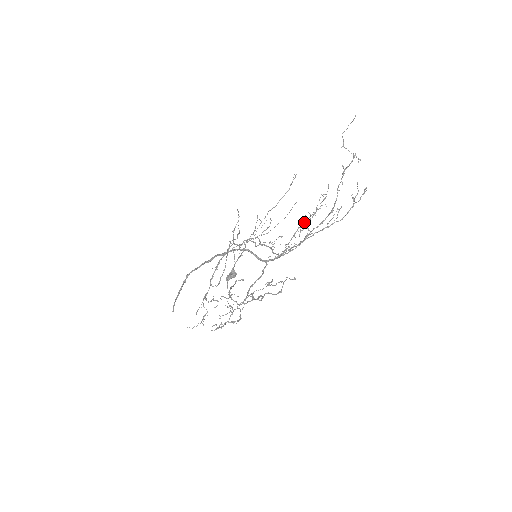
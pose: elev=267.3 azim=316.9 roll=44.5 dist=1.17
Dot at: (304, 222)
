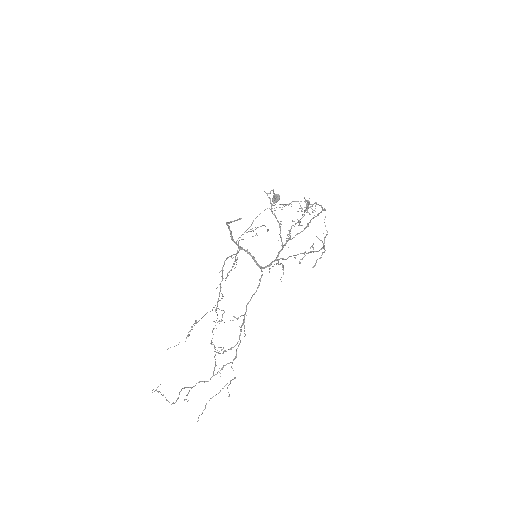
Dot at: occluded
